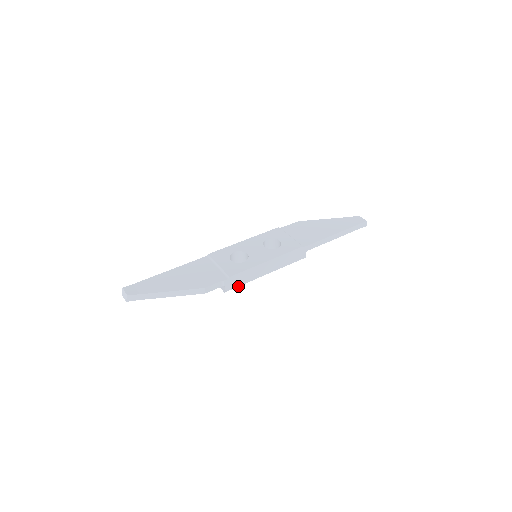
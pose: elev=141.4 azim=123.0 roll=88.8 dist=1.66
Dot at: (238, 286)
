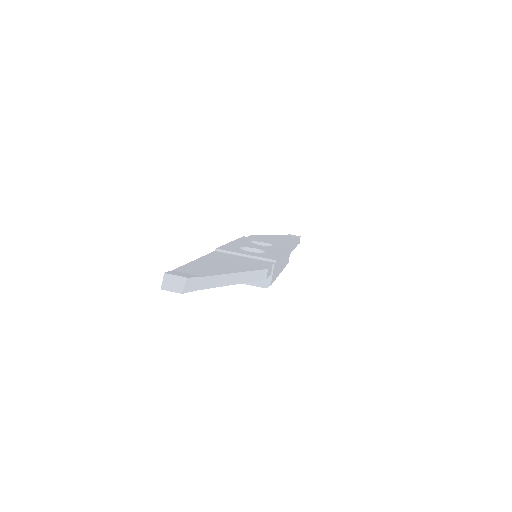
Dot at: (273, 281)
